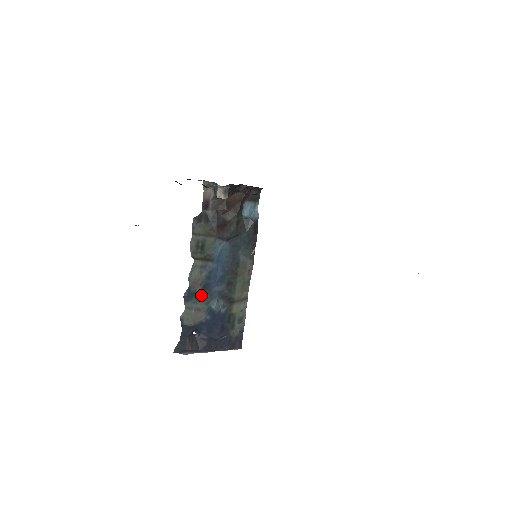
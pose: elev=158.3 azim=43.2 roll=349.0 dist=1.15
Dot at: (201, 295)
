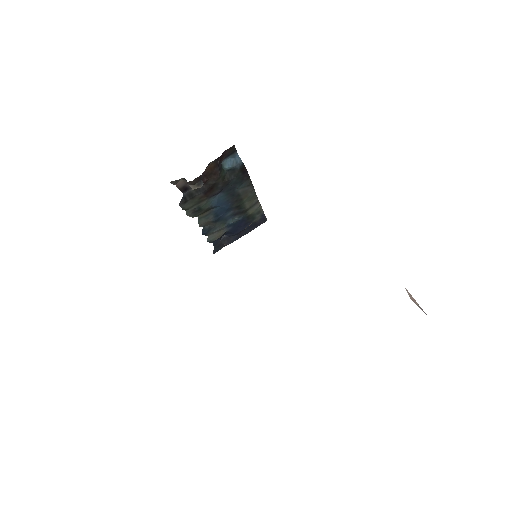
Dot at: (216, 224)
